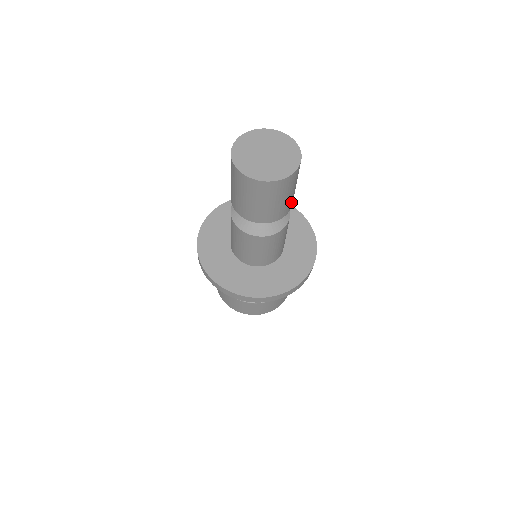
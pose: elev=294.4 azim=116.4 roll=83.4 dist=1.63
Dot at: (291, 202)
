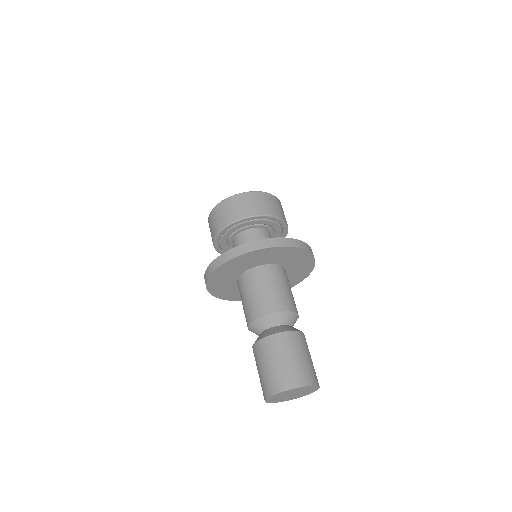
Dot at: occluded
